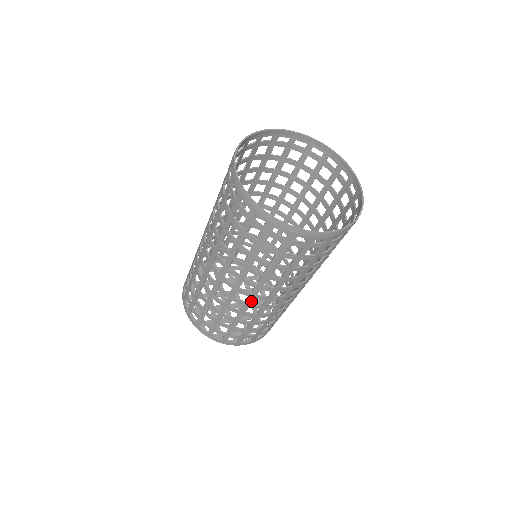
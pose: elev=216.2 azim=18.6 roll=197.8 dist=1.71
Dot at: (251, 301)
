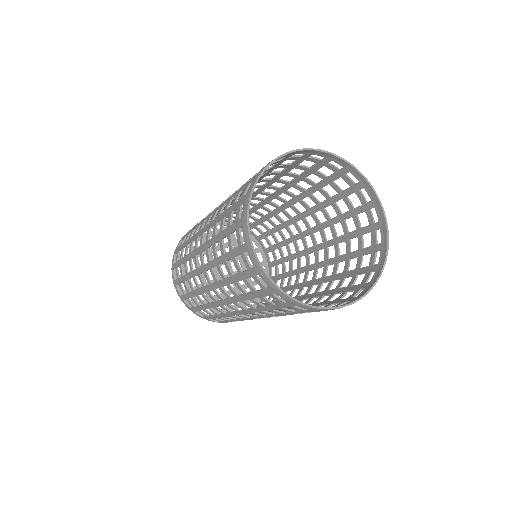
Dot at: occluded
